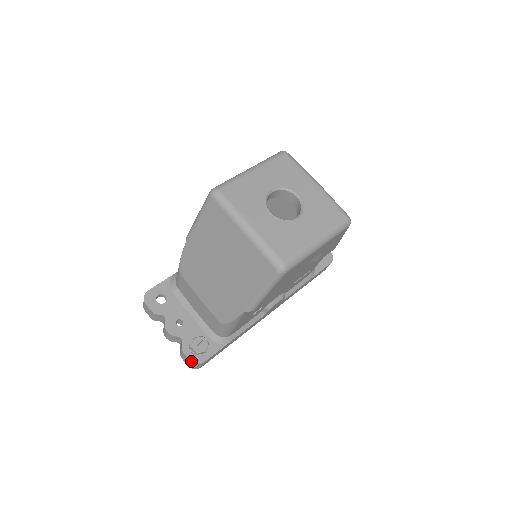
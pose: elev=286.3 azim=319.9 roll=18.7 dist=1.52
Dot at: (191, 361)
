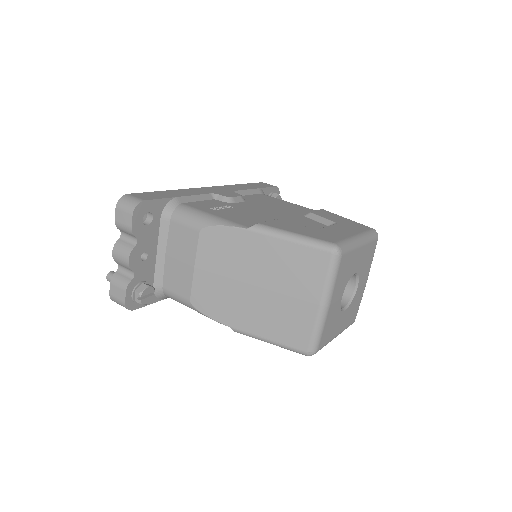
Dot at: (126, 304)
